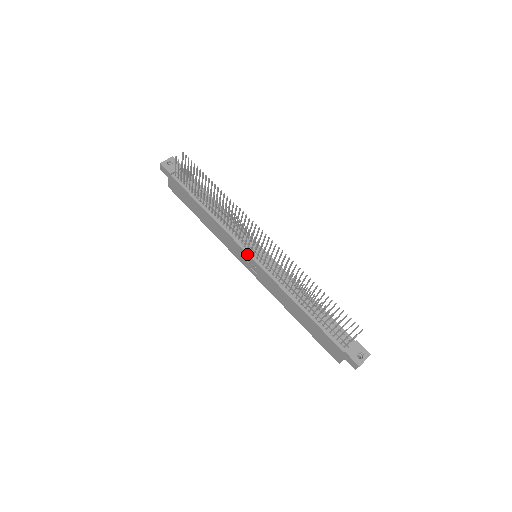
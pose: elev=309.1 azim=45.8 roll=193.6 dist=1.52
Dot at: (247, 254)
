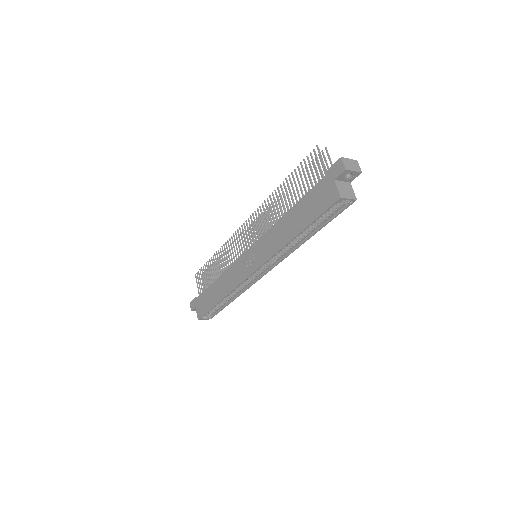
Dot at: (245, 253)
